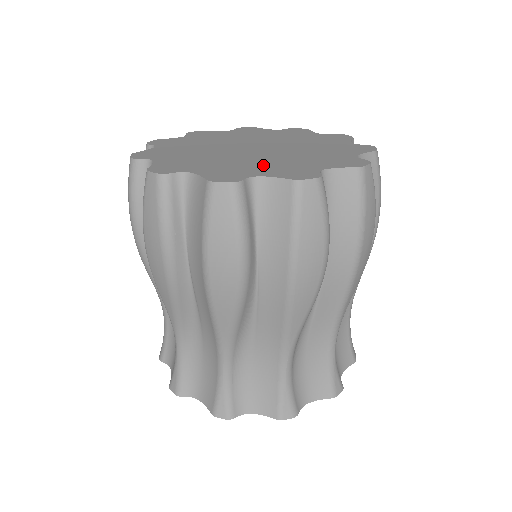
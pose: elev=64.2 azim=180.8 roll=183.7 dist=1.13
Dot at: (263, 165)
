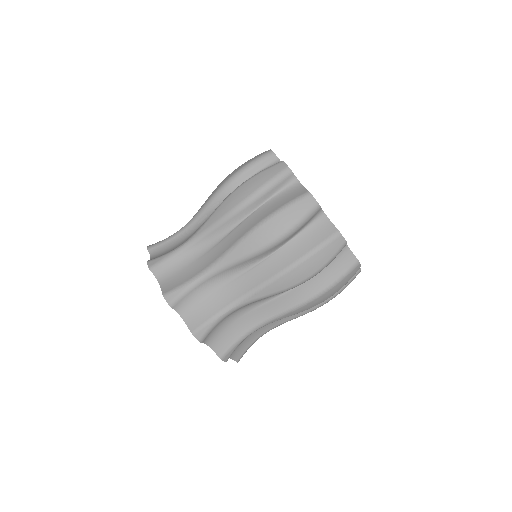
Dot at: occluded
